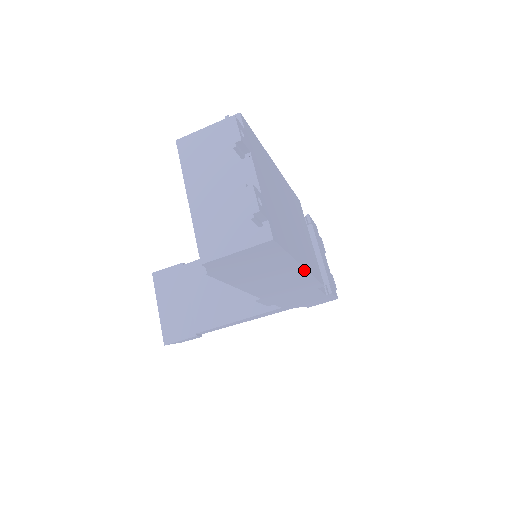
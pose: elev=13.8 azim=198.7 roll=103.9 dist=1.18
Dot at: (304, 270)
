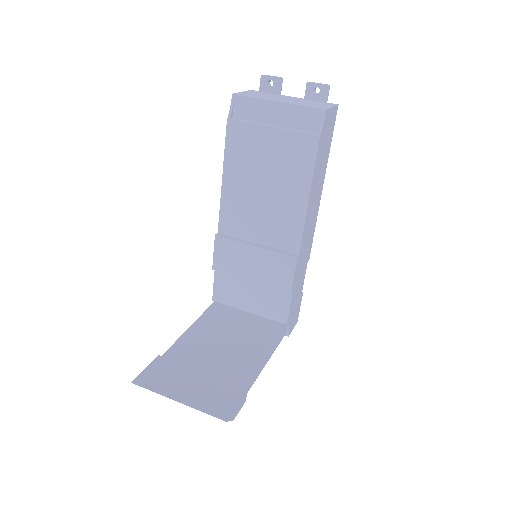
Dot at: (321, 193)
